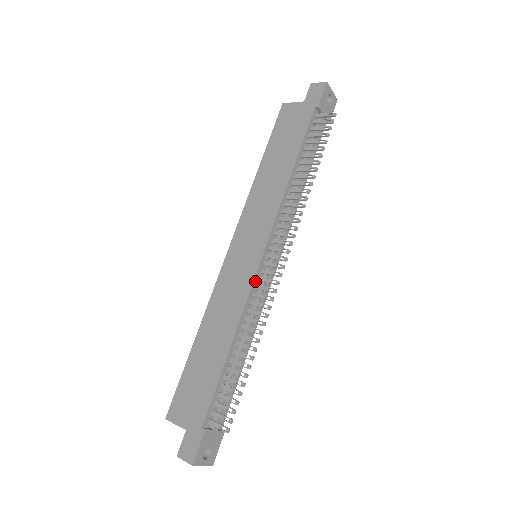
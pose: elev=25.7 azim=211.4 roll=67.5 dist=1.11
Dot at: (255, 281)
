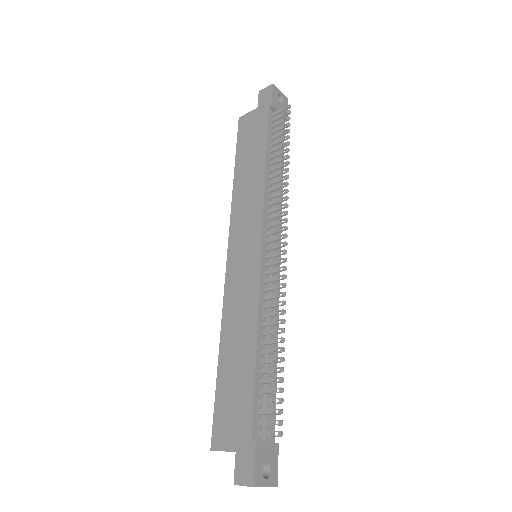
Dot at: (262, 276)
